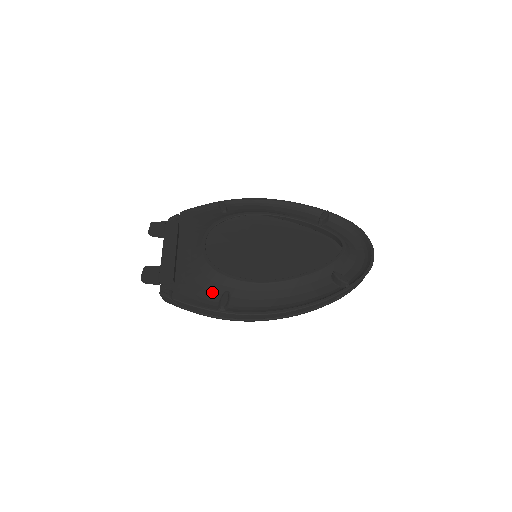
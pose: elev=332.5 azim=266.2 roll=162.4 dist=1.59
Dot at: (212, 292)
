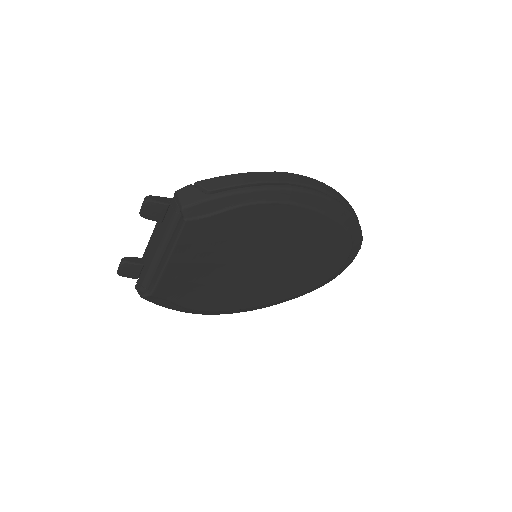
Dot at: occluded
